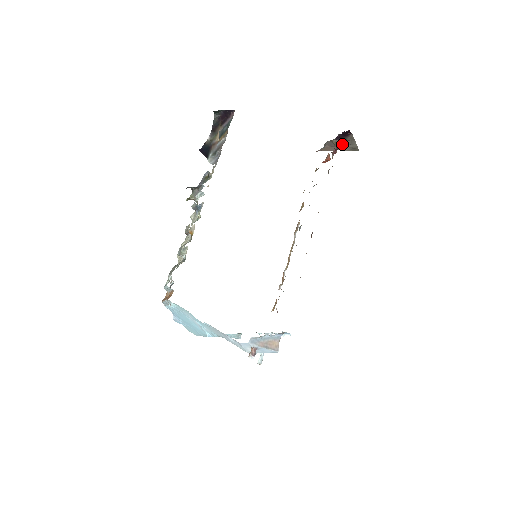
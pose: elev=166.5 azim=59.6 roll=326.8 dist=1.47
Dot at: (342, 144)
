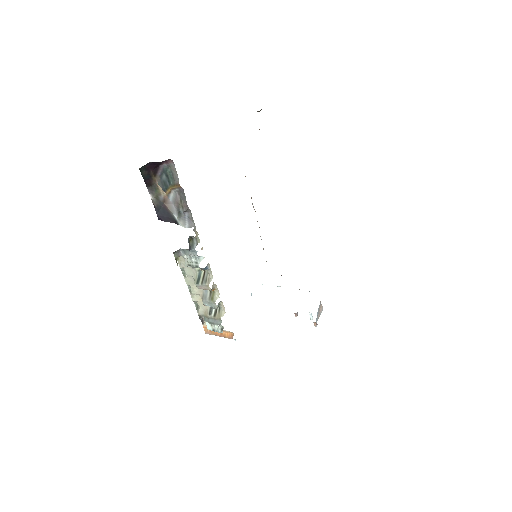
Dot at: occluded
